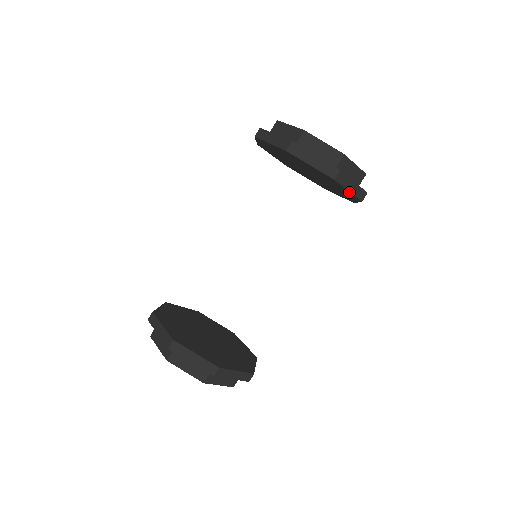
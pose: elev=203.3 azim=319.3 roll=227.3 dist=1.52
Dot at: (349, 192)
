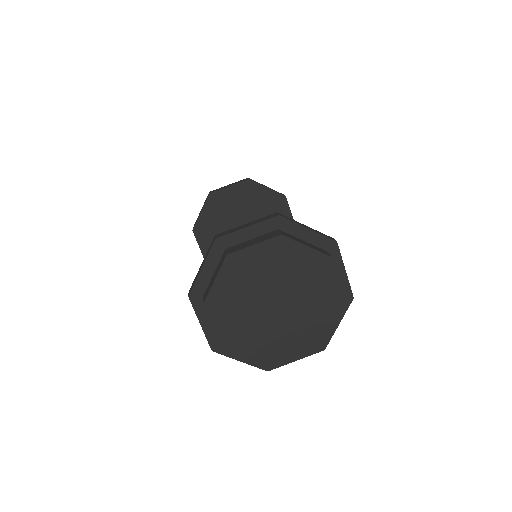
Dot at: (269, 191)
